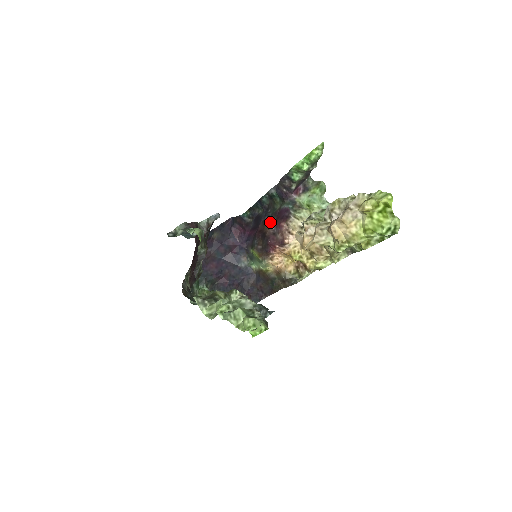
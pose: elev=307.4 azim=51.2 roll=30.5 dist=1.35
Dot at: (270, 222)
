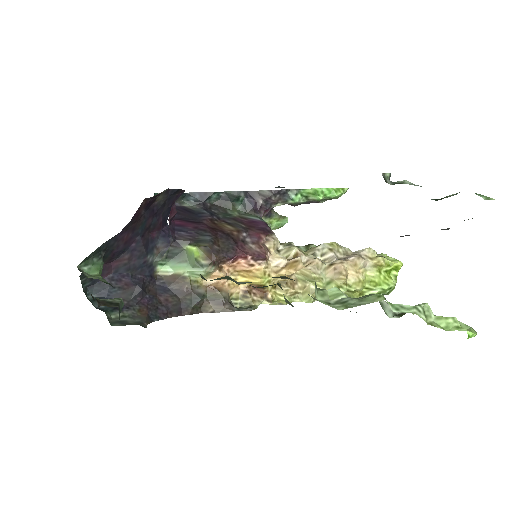
Dot at: (235, 225)
